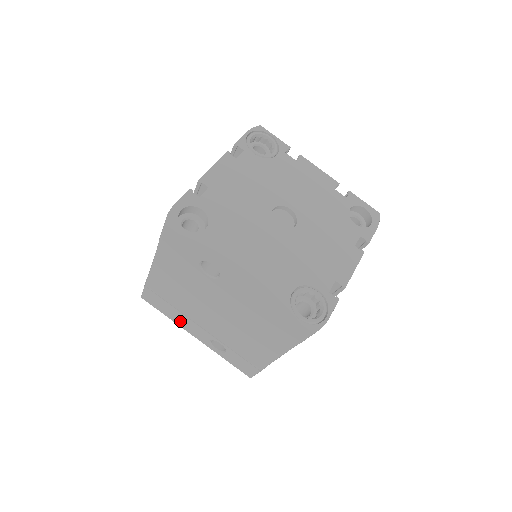
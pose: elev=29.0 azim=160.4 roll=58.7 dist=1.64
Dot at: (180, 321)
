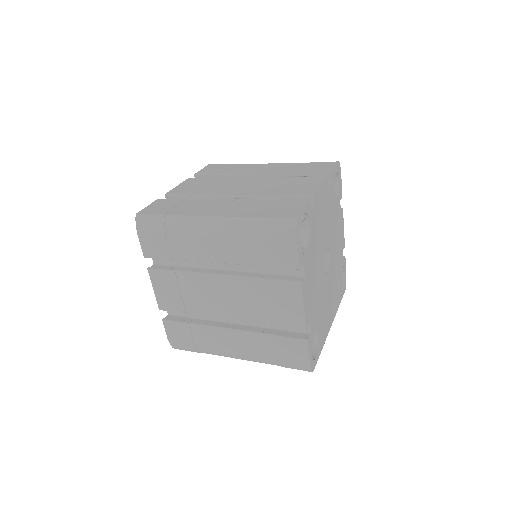
Dot at: occluded
